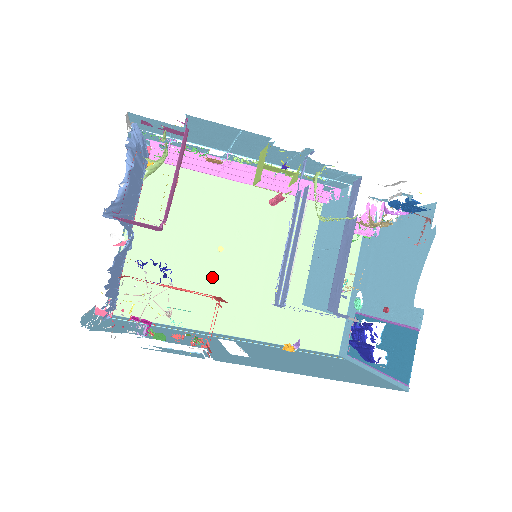
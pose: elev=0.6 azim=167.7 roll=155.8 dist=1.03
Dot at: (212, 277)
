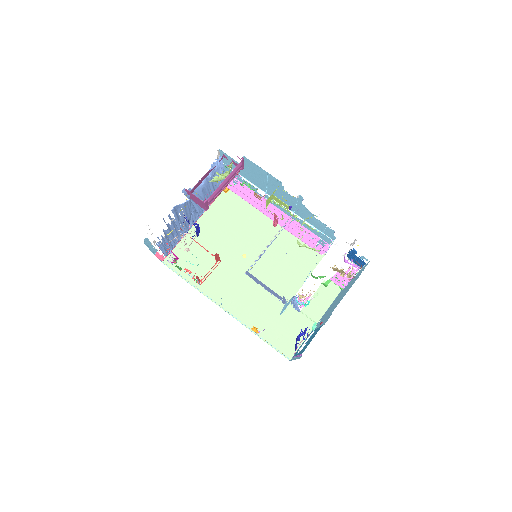
Dot at: (231, 270)
